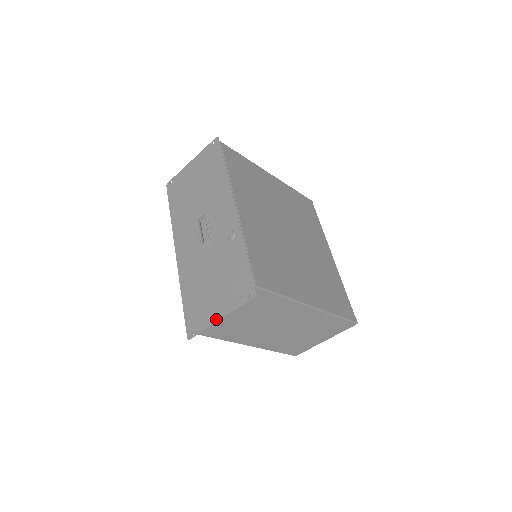
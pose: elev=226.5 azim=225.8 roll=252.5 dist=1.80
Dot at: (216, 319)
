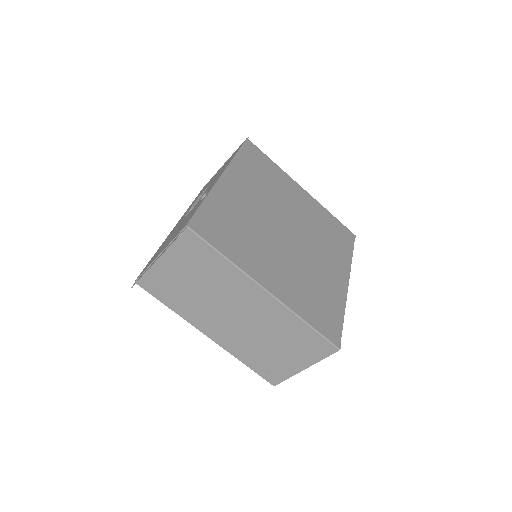
Dot at: occluded
